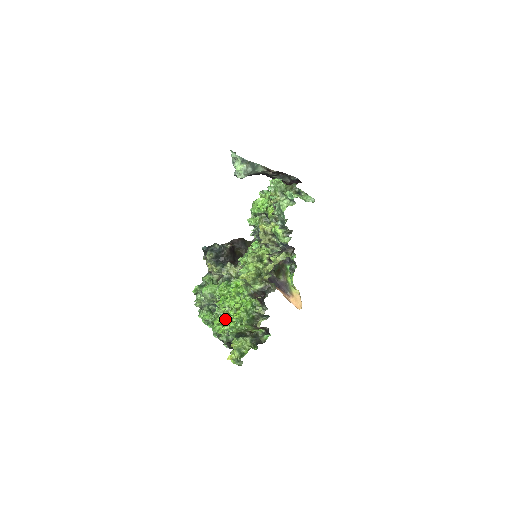
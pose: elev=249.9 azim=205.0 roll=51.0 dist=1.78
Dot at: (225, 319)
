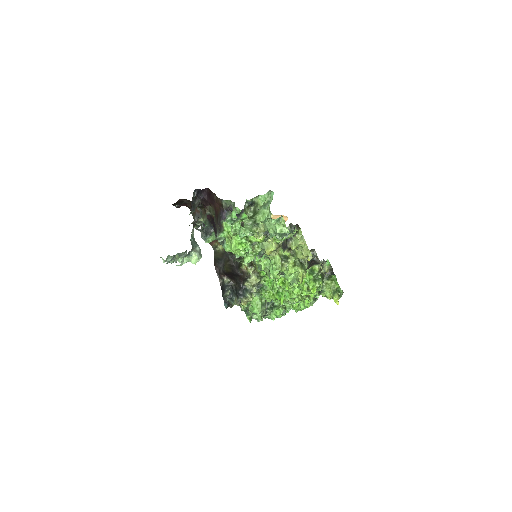
Dot at: occluded
